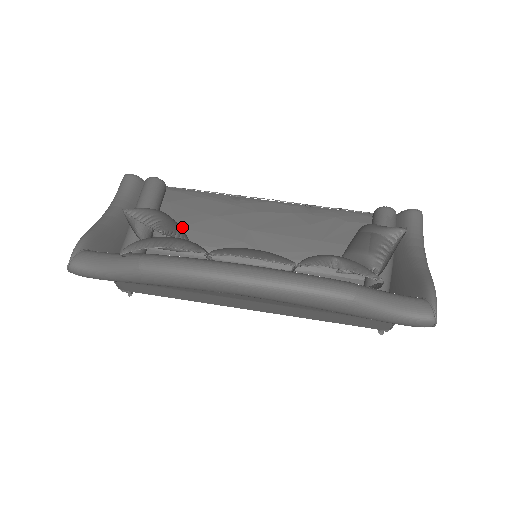
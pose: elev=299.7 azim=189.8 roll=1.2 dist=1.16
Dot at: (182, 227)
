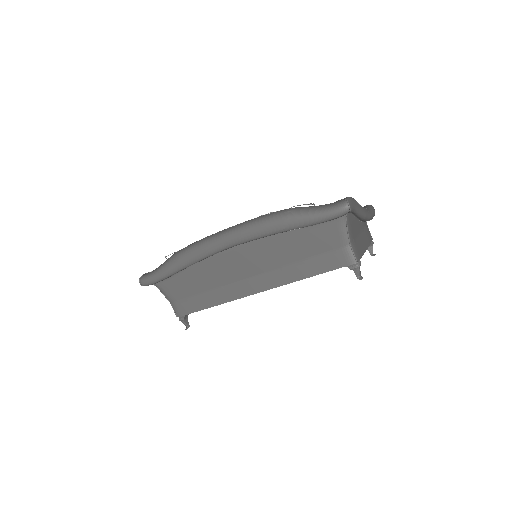
Dot at: occluded
